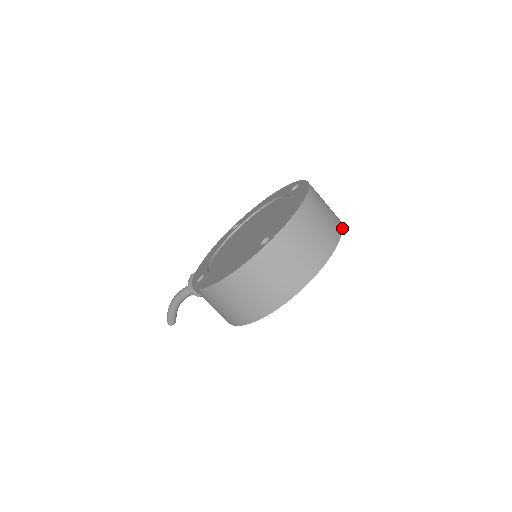
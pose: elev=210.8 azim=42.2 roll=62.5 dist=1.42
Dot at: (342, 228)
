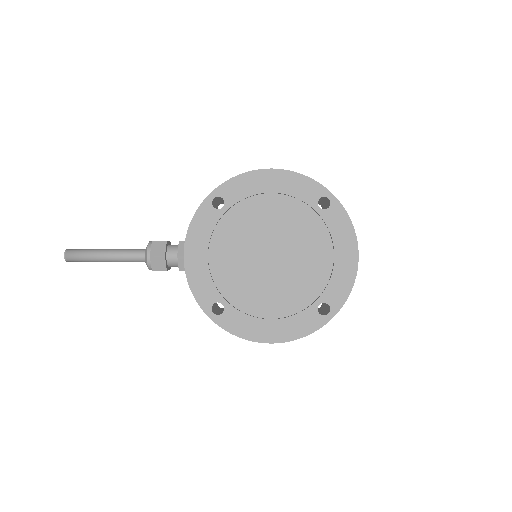
Dot at: occluded
